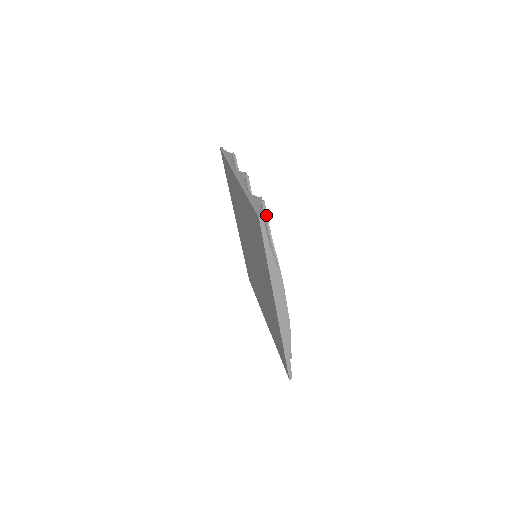
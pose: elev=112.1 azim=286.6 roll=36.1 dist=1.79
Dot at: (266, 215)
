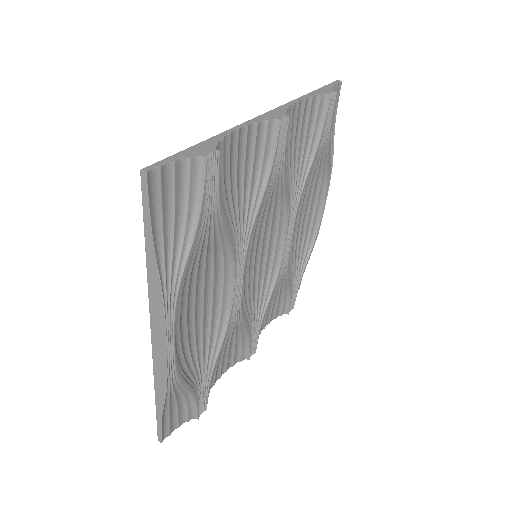
Dot at: (203, 186)
